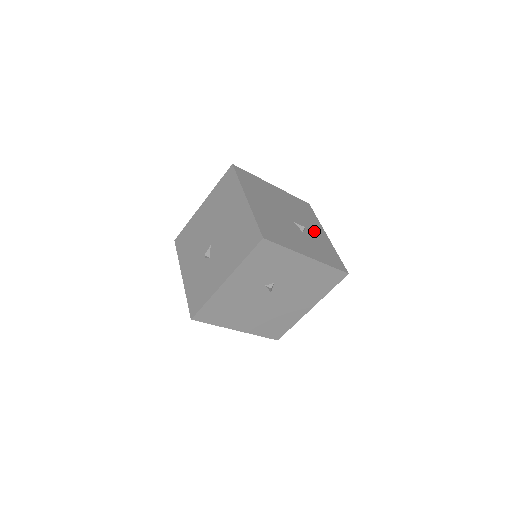
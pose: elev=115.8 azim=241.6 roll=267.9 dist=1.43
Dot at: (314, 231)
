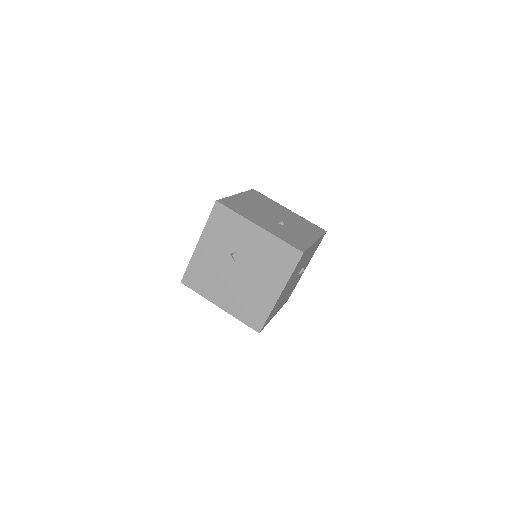
Dot at: (299, 232)
